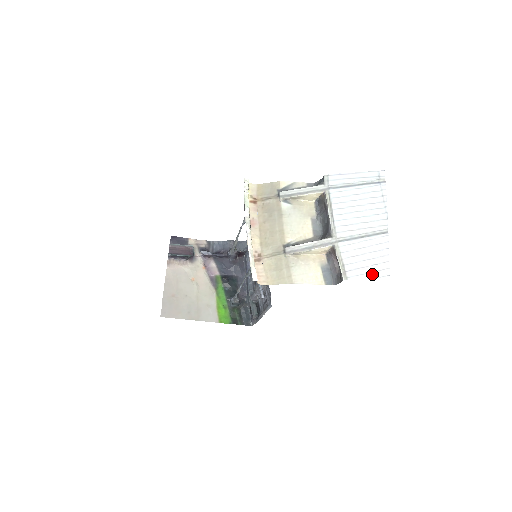
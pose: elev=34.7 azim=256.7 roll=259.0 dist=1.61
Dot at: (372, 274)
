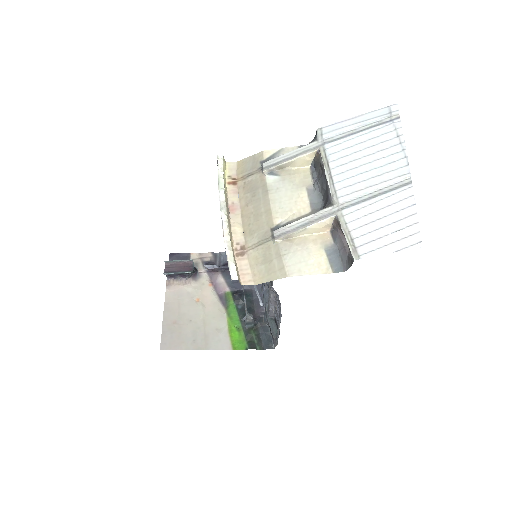
Dot at: (395, 245)
